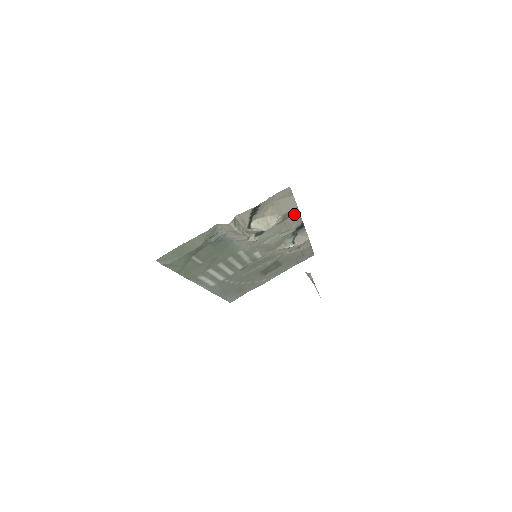
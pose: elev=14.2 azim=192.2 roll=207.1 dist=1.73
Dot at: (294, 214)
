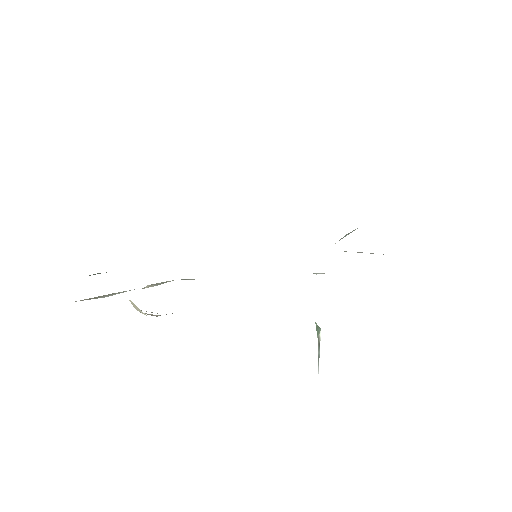
Dot at: occluded
